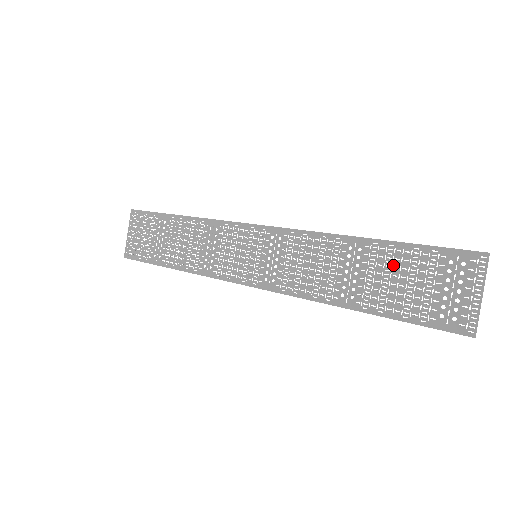
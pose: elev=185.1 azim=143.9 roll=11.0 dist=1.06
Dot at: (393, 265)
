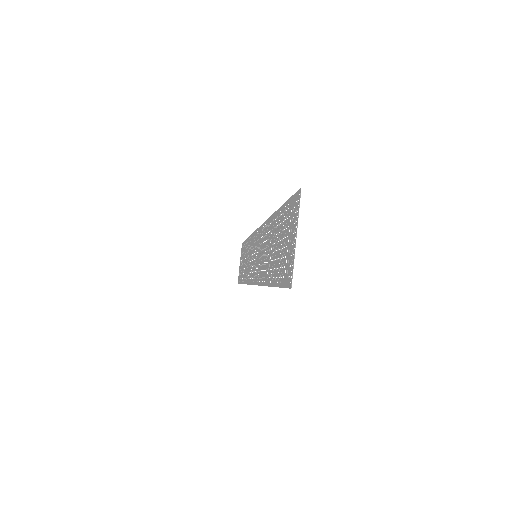
Dot at: (279, 231)
